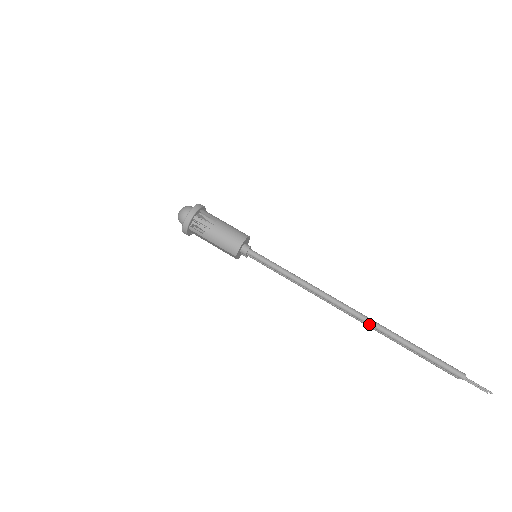
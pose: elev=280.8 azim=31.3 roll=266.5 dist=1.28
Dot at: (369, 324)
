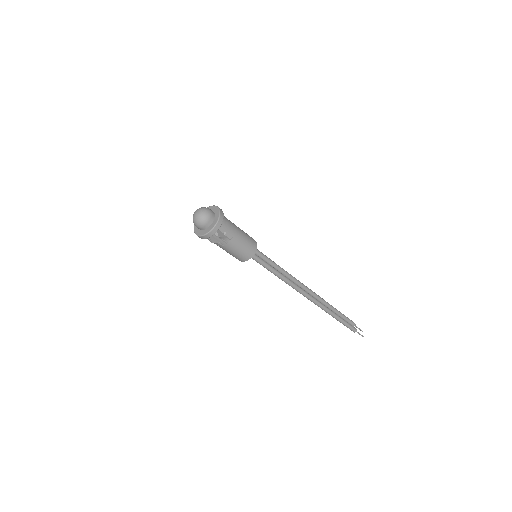
Dot at: occluded
